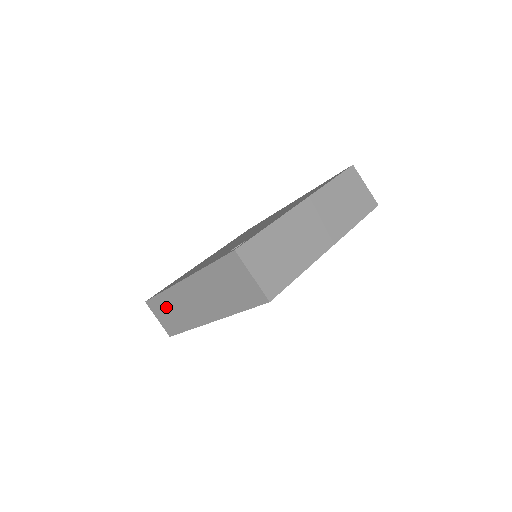
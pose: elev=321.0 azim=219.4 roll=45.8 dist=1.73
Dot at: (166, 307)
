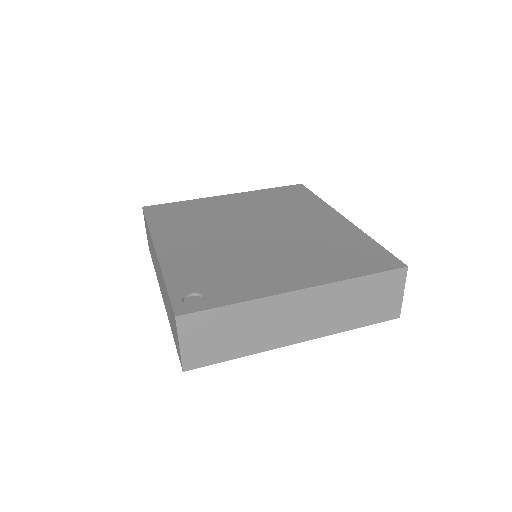
Dot at: occluded
